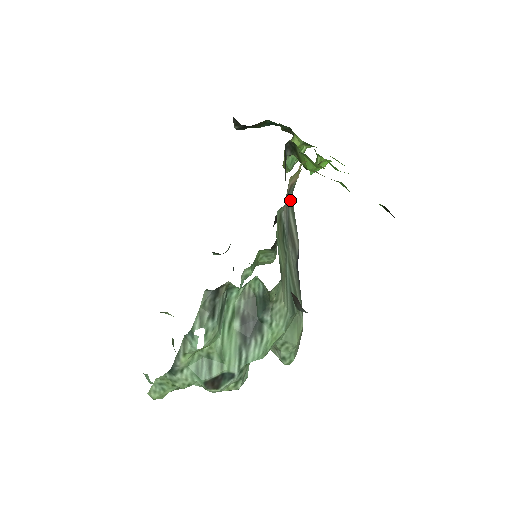
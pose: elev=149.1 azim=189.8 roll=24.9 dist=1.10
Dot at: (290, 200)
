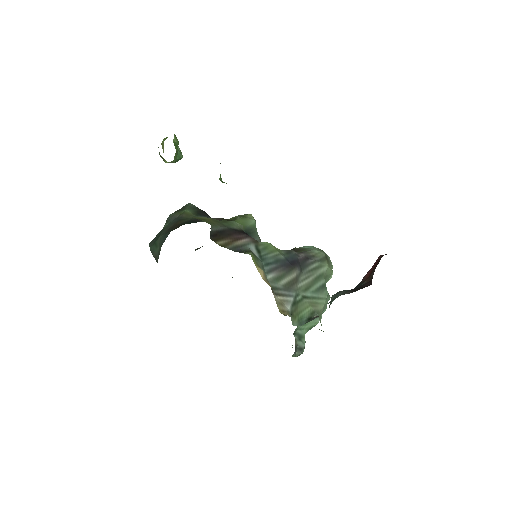
Dot at: (273, 282)
